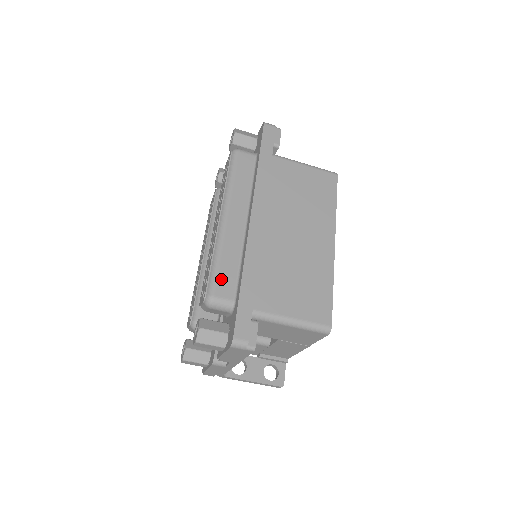
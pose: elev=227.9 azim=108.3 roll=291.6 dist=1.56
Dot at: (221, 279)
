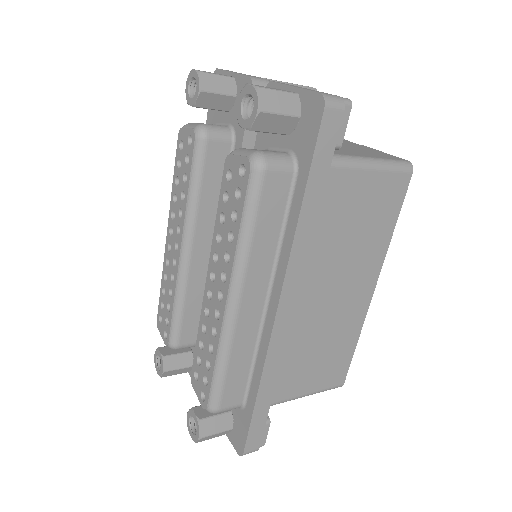
Dot at: (228, 388)
